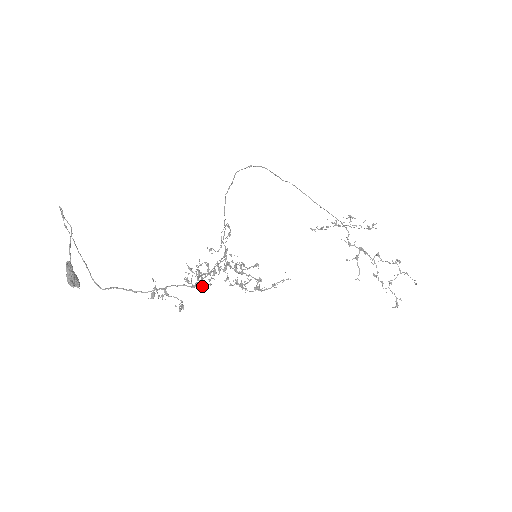
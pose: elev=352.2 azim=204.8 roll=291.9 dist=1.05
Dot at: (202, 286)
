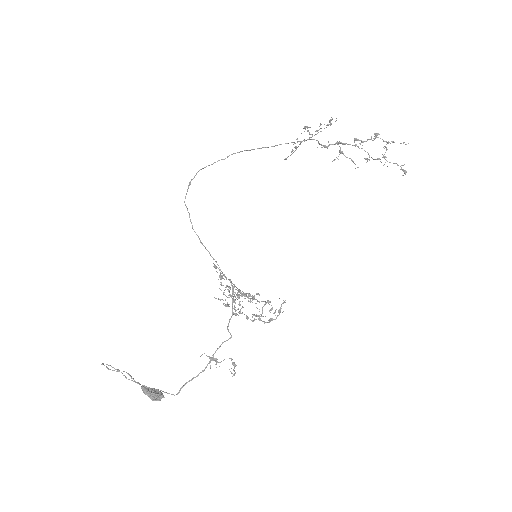
Dot at: occluded
